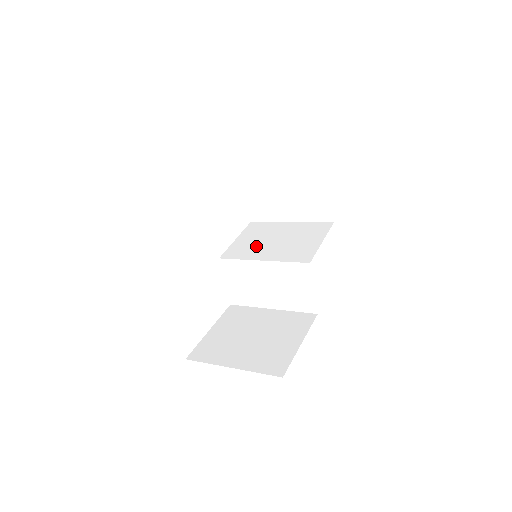
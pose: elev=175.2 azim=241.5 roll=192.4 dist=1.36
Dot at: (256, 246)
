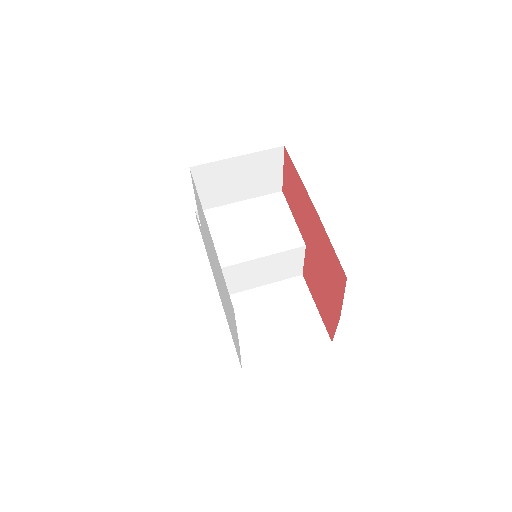
Dot at: (238, 242)
